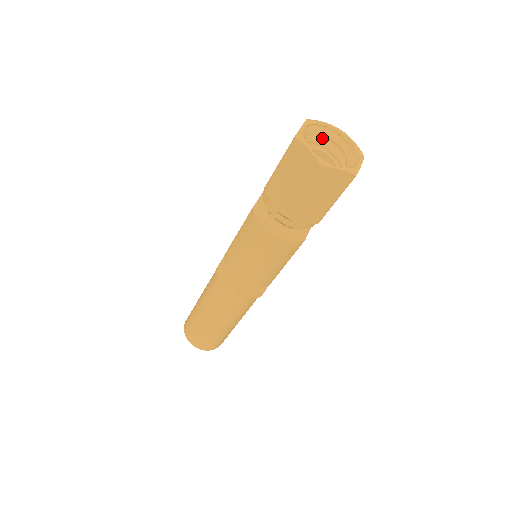
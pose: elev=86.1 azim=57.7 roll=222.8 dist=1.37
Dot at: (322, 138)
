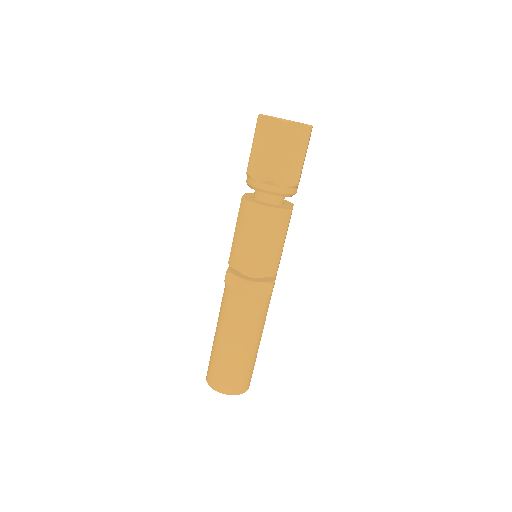
Dot at: occluded
